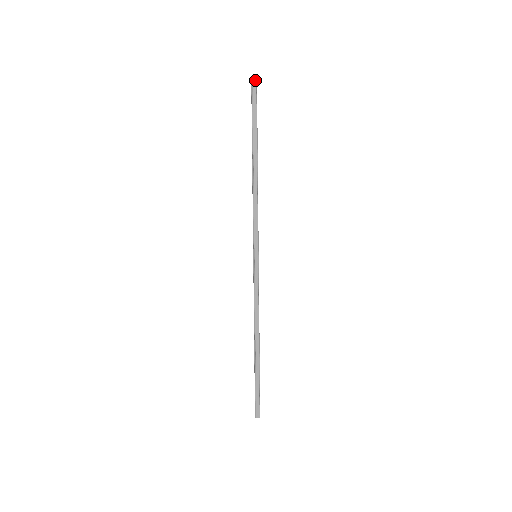
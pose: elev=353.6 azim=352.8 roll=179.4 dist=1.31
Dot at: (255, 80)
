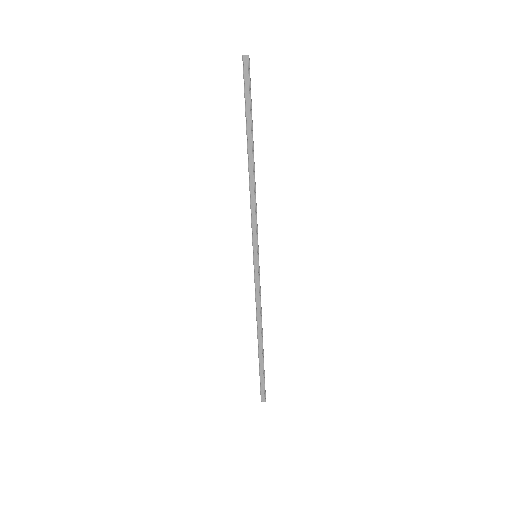
Dot at: (246, 56)
